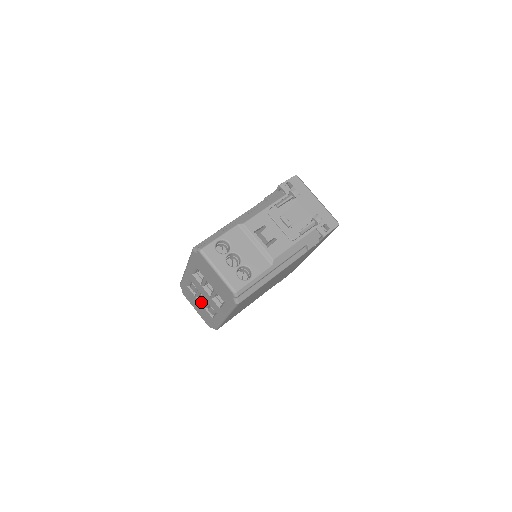
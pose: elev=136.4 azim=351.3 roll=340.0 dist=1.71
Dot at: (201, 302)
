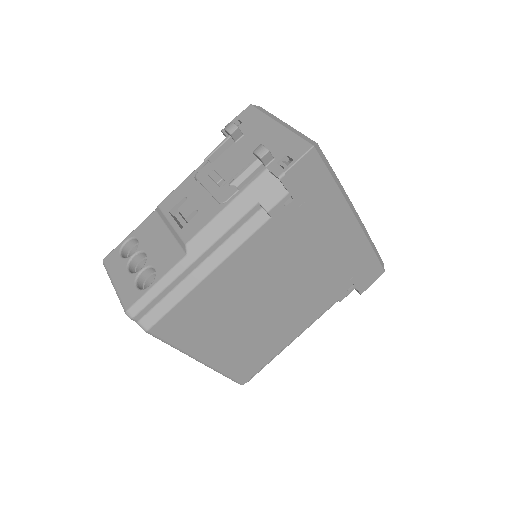
Dot at: occluded
